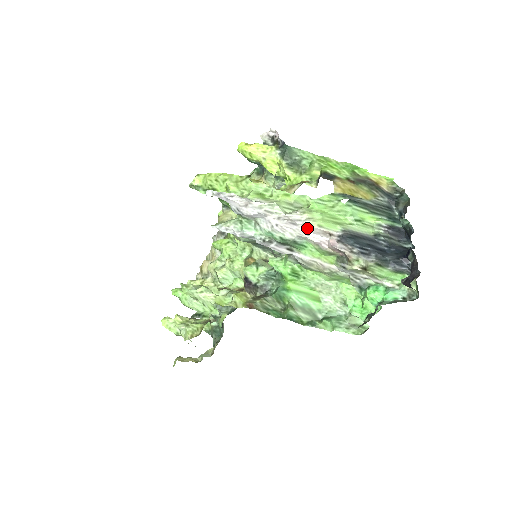
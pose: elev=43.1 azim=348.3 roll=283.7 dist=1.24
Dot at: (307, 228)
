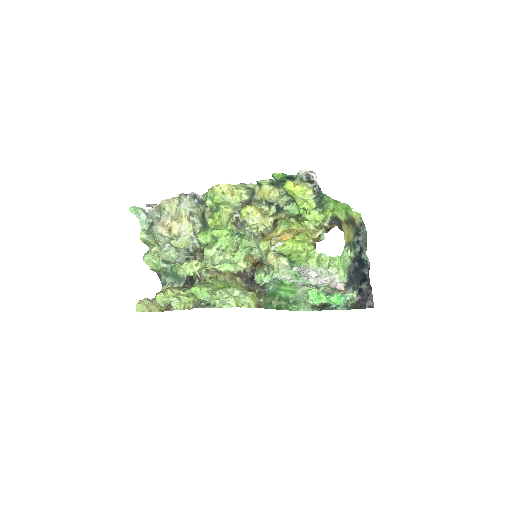
Dot at: occluded
